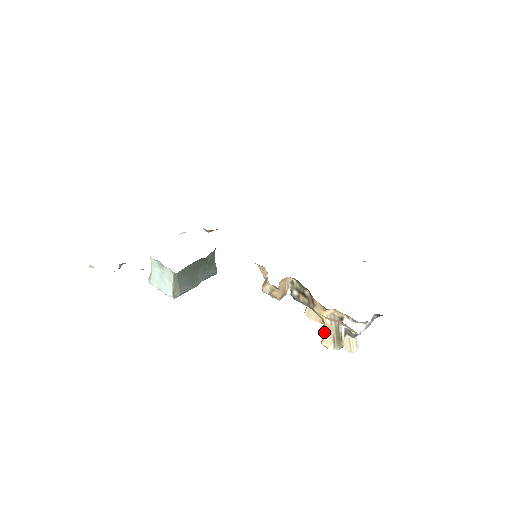
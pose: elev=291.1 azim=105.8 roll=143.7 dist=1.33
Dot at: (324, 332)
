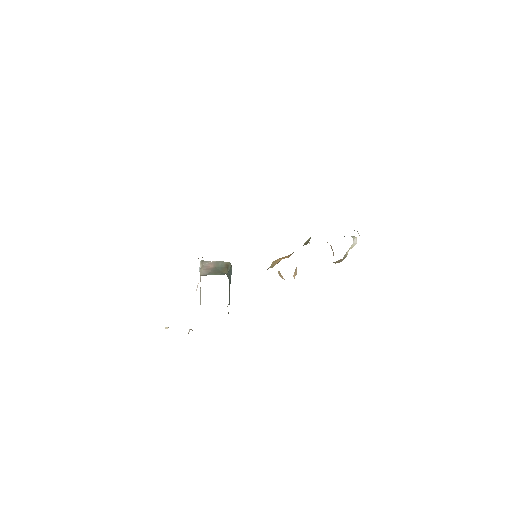
Dot at: (334, 262)
